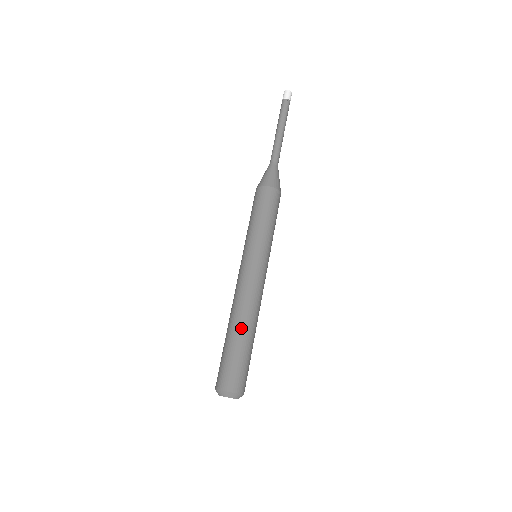
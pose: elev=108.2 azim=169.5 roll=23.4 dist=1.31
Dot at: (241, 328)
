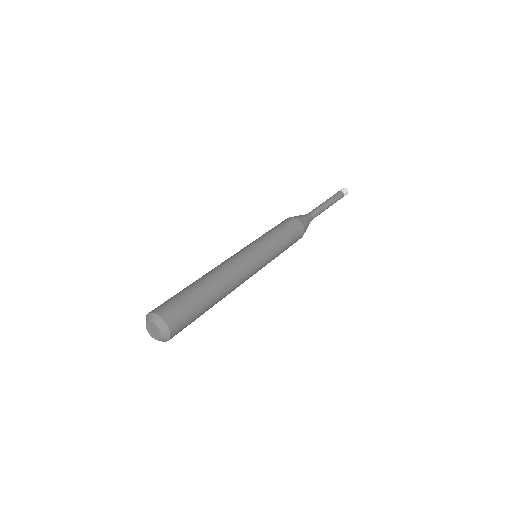
Dot at: (212, 285)
